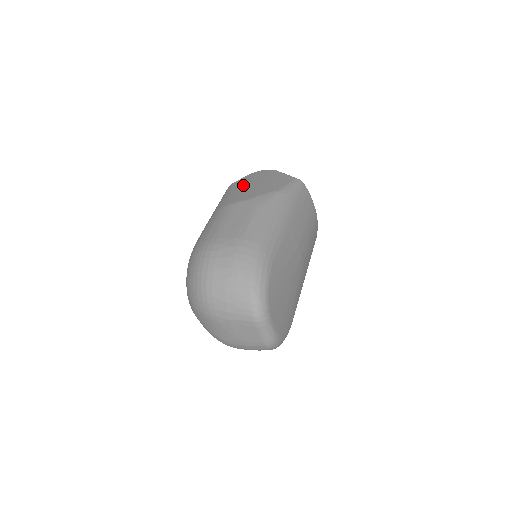
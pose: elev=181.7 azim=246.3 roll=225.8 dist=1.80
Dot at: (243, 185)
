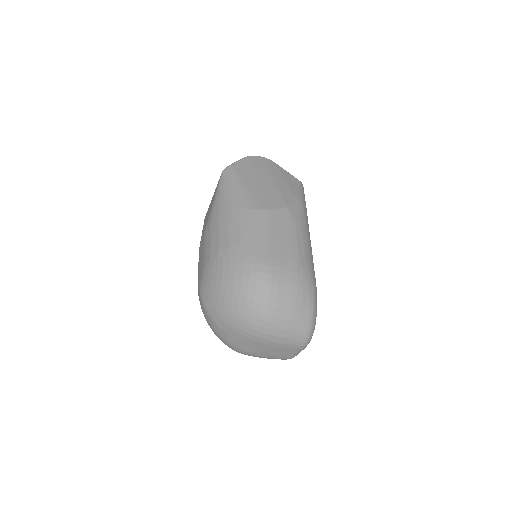
Dot at: (254, 177)
